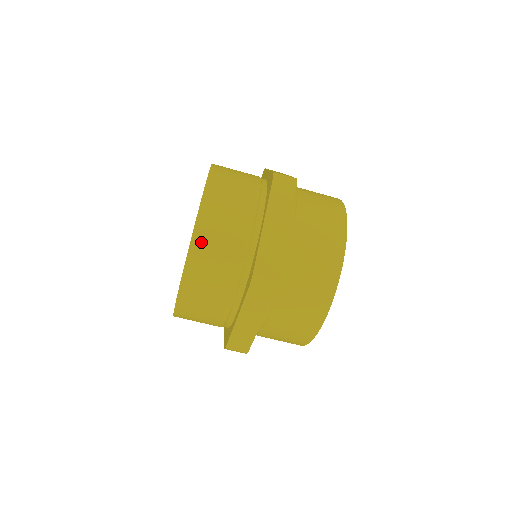
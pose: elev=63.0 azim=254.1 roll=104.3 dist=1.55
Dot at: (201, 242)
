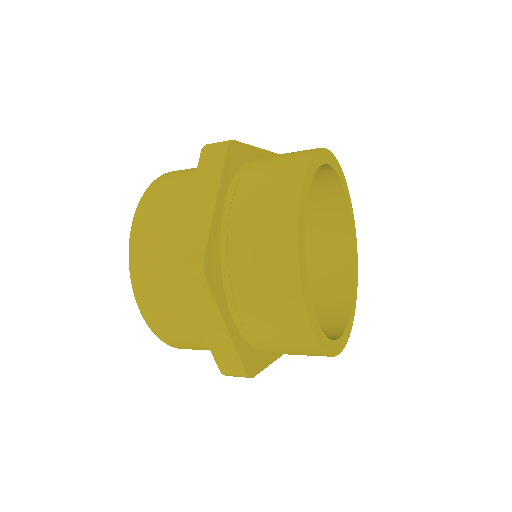
Dot at: (168, 339)
